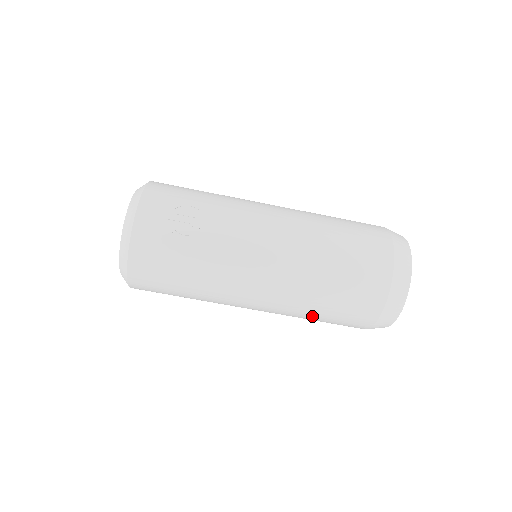
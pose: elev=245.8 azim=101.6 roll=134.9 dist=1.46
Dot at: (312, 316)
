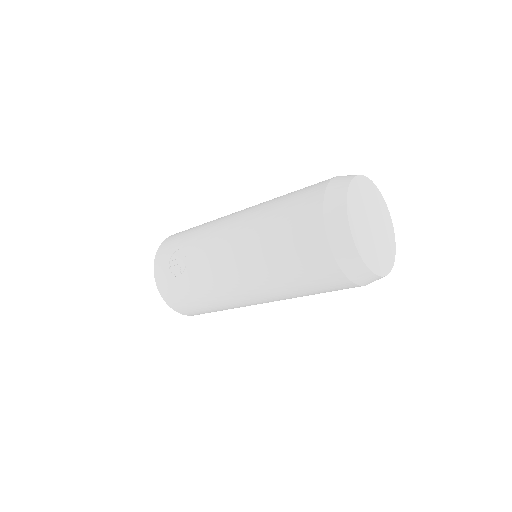
Dot at: (303, 294)
